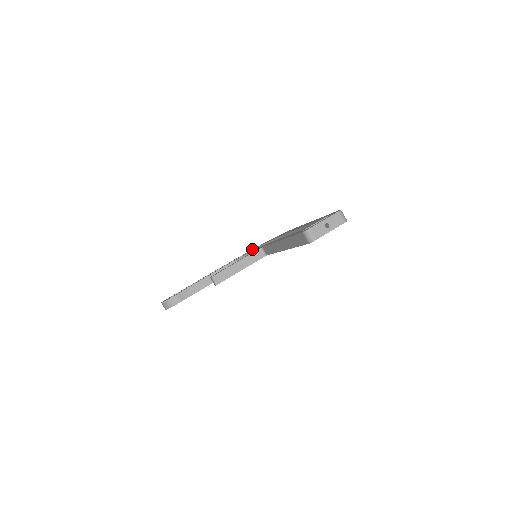
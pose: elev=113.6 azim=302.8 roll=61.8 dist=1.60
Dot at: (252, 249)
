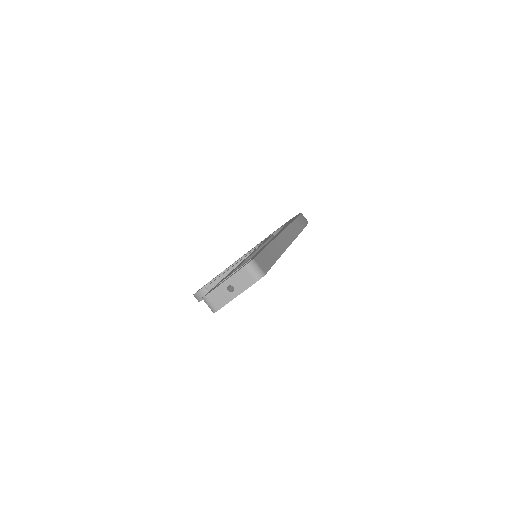
Dot at: occluded
